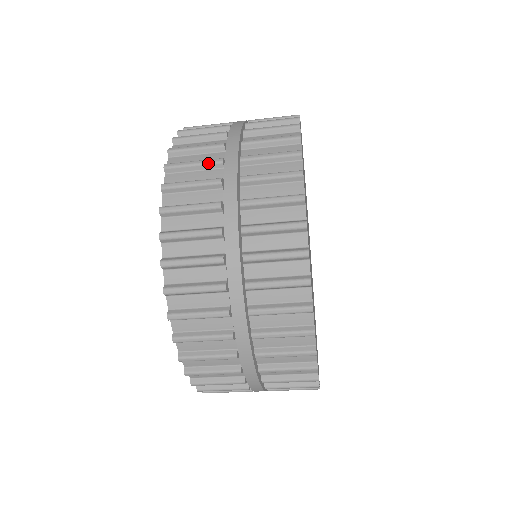
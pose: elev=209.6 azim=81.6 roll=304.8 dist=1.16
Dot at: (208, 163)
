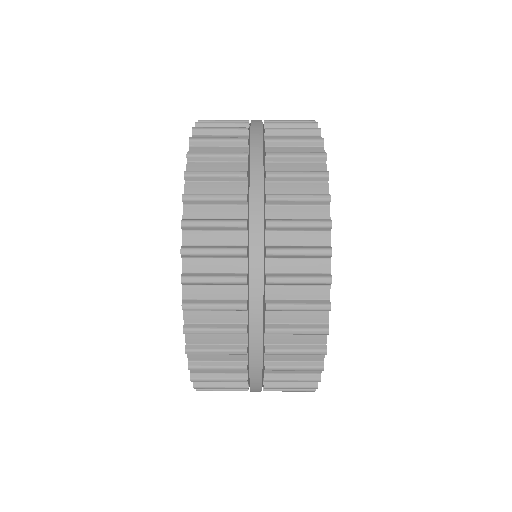
Dot at: (233, 155)
